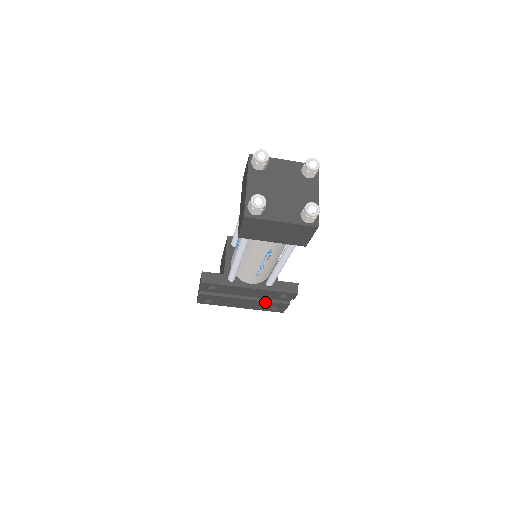
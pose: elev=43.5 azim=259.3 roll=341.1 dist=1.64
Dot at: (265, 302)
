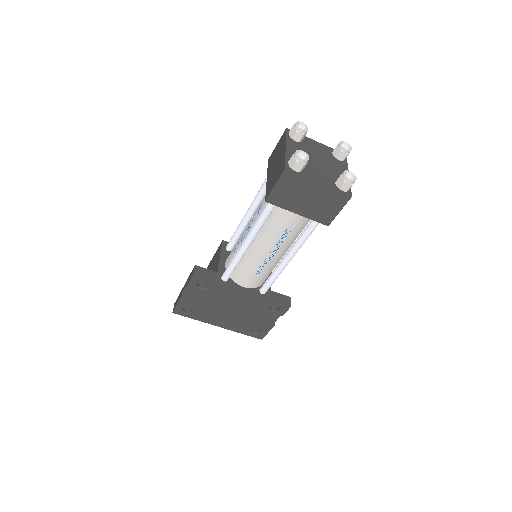
Dot at: (250, 318)
